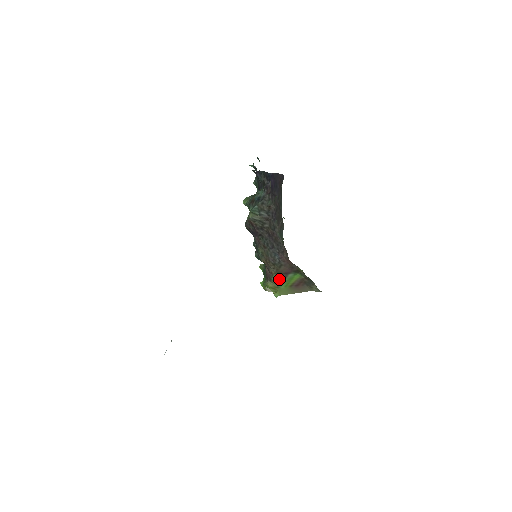
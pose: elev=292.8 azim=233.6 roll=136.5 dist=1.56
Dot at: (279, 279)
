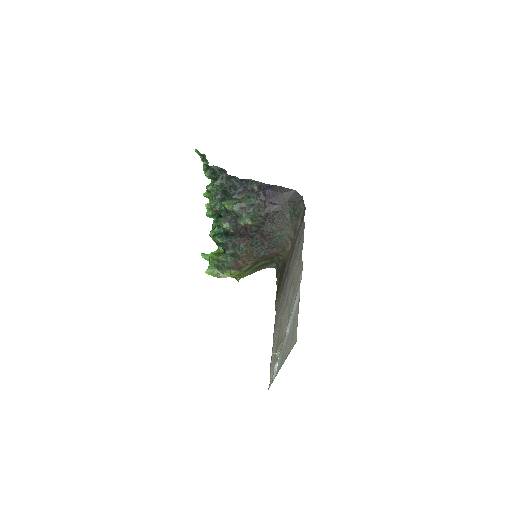
Dot at: (250, 267)
